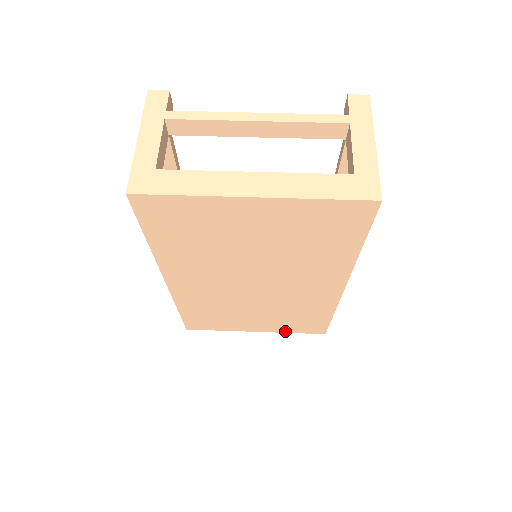
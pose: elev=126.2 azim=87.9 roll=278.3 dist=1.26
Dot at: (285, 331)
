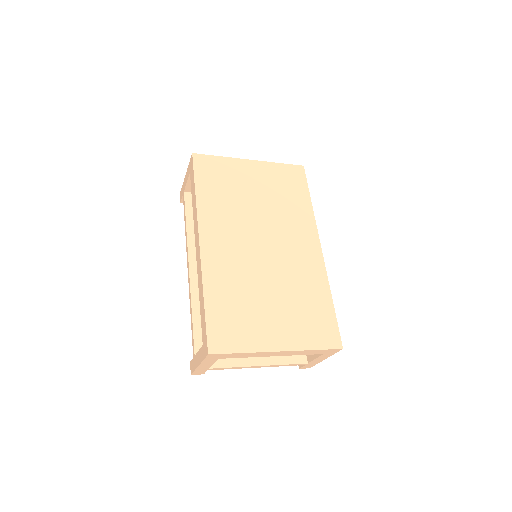
Dot at: (306, 346)
